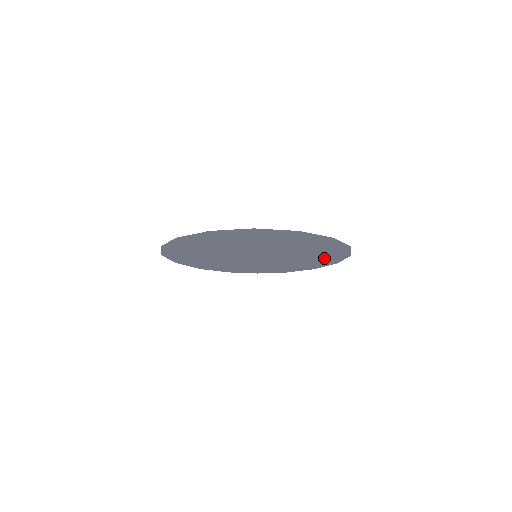
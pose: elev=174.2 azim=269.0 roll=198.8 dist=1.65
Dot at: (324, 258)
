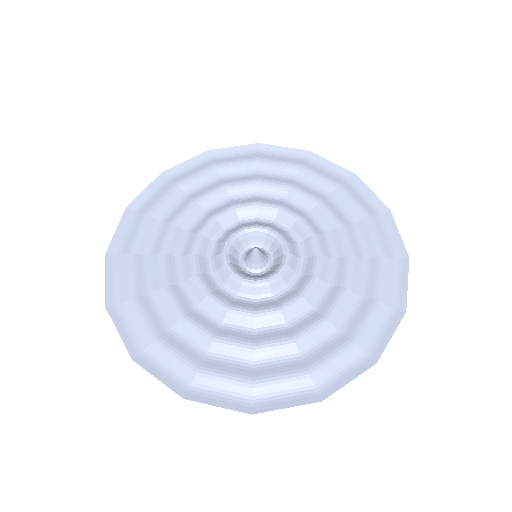
Dot at: (365, 249)
